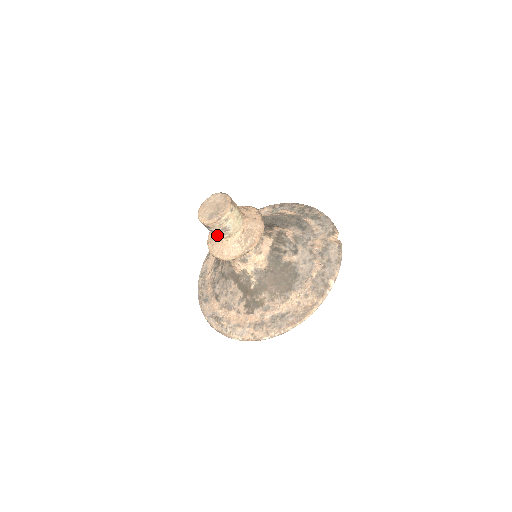
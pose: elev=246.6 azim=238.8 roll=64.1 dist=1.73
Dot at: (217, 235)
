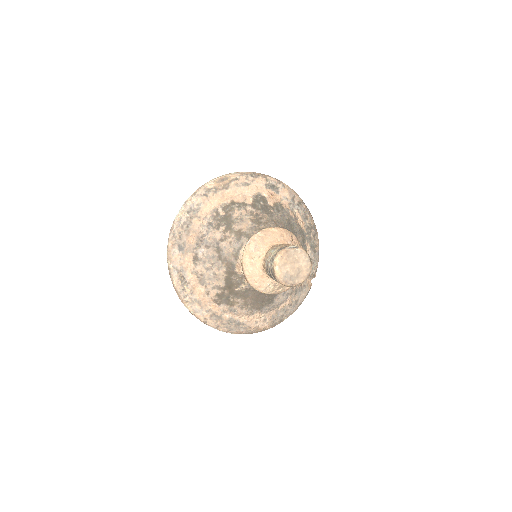
Dot at: (268, 273)
